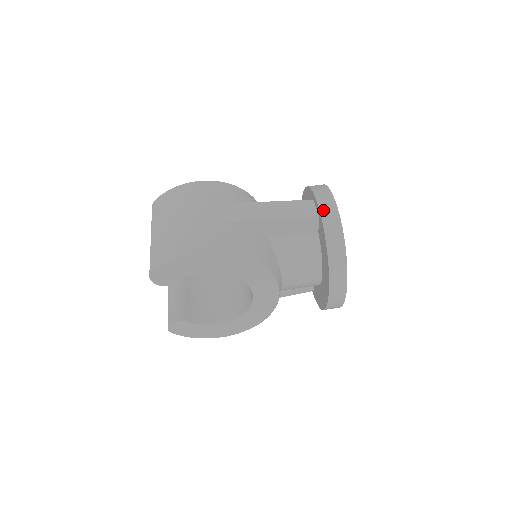
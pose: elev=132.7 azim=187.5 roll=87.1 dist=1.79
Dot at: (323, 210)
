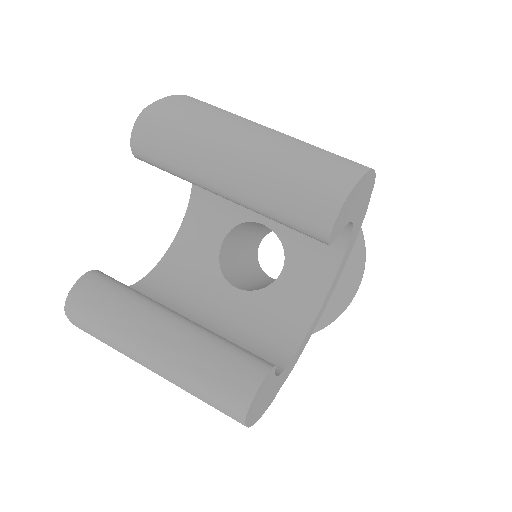
Dot at: occluded
